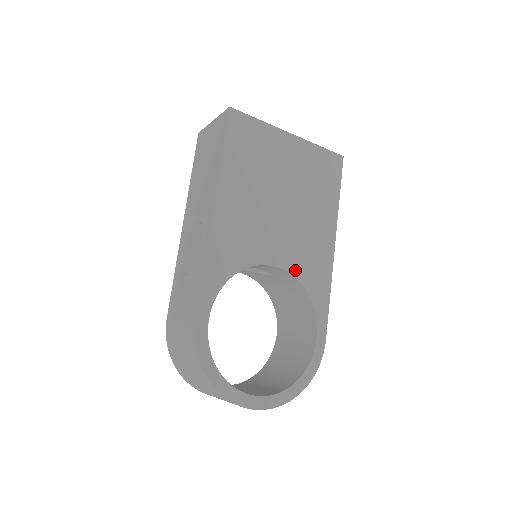
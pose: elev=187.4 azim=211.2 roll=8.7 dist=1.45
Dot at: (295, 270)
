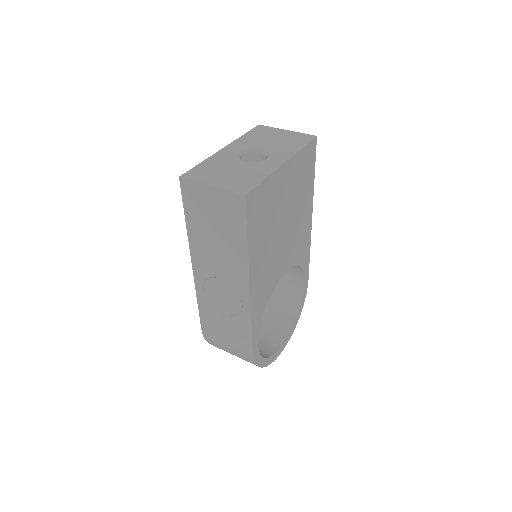
Dot at: (293, 262)
